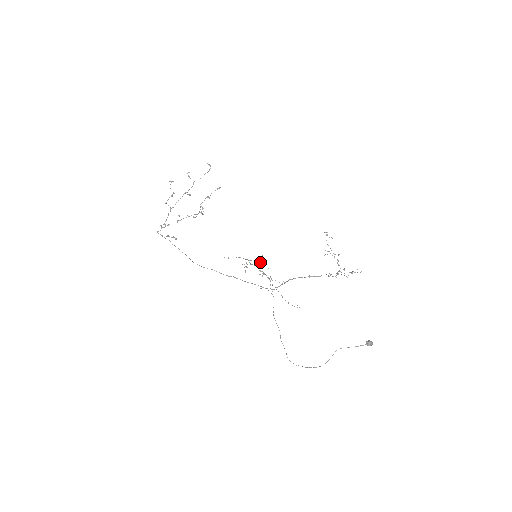
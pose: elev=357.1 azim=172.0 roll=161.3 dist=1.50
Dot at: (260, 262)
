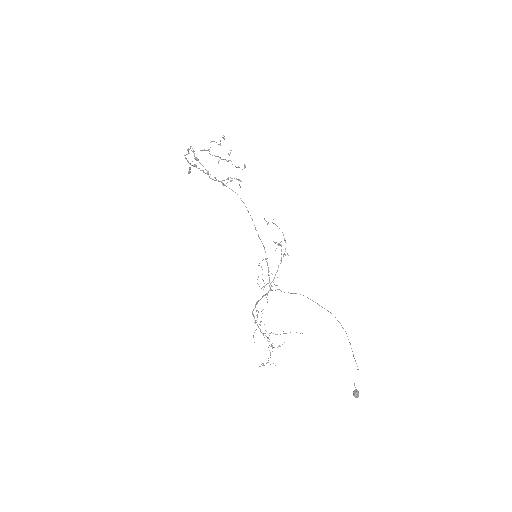
Dot at: occluded
